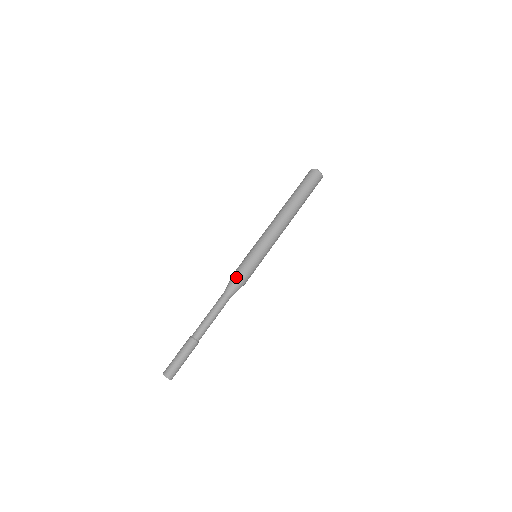
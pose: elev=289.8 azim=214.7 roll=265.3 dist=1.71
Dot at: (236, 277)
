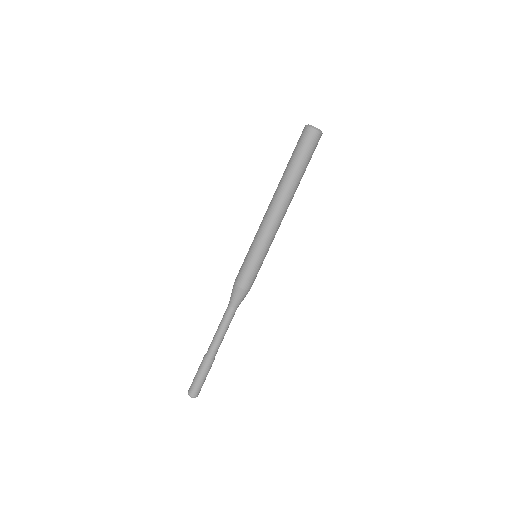
Dot at: (236, 287)
